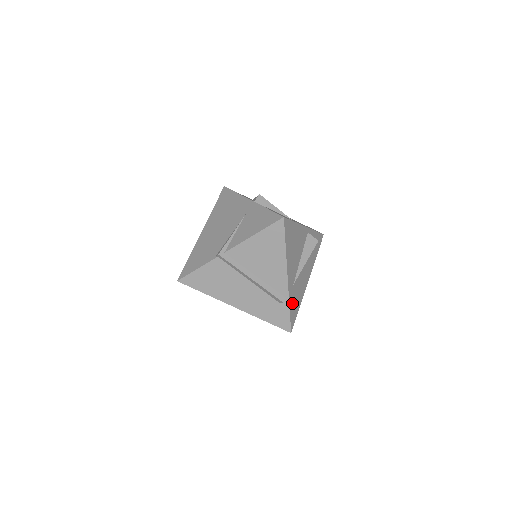
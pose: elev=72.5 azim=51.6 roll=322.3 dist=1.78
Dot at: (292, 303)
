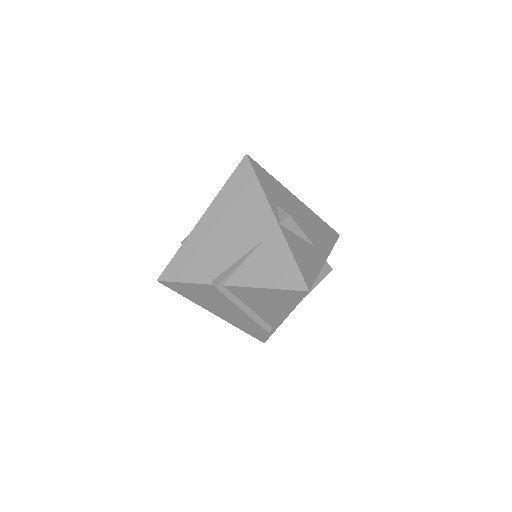
Dot at: occluded
